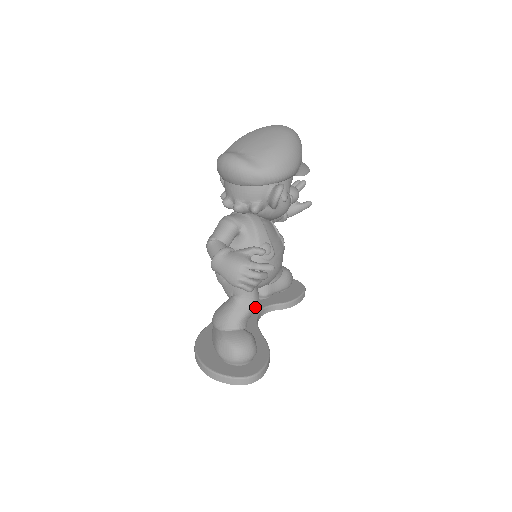
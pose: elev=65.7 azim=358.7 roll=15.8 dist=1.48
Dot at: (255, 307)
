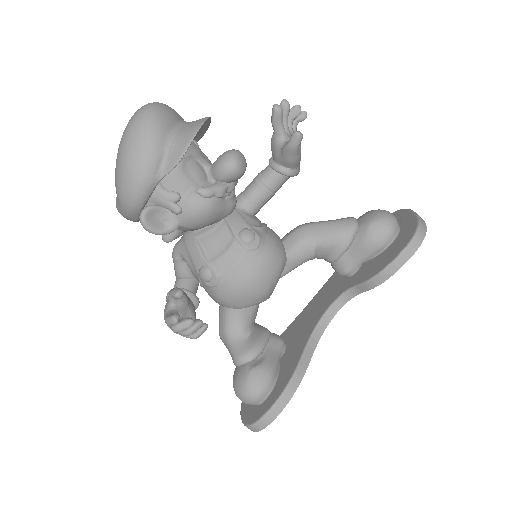
Dot at: (237, 341)
